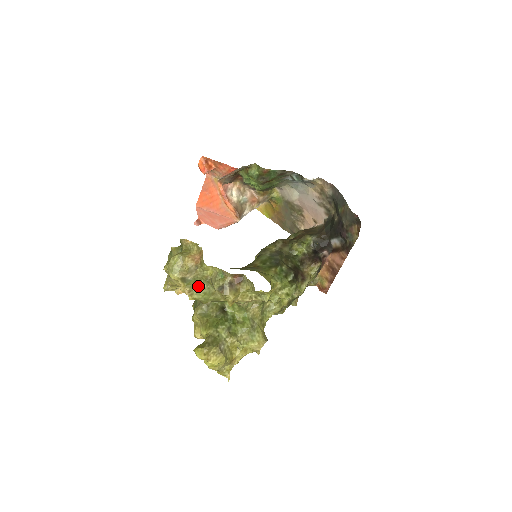
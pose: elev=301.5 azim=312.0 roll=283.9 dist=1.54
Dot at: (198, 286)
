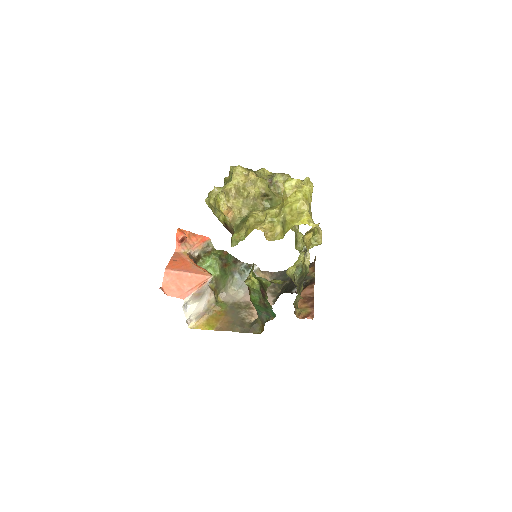
Dot at: occluded
